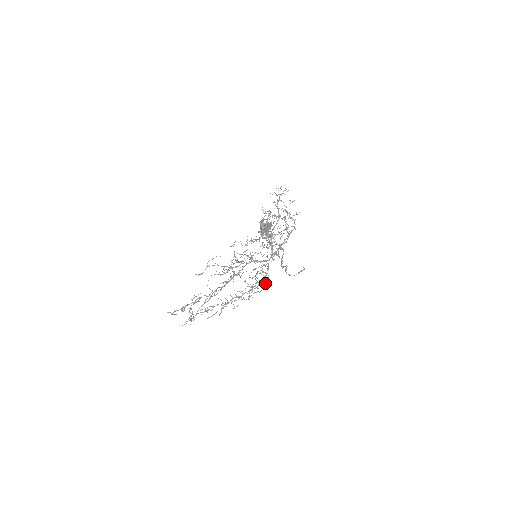
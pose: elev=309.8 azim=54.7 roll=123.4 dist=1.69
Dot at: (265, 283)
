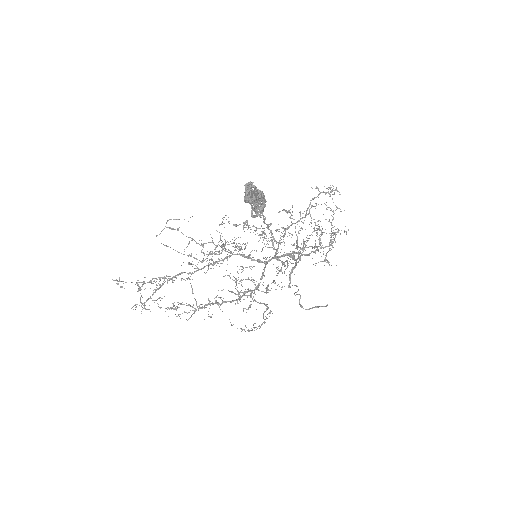
Dot at: occluded
